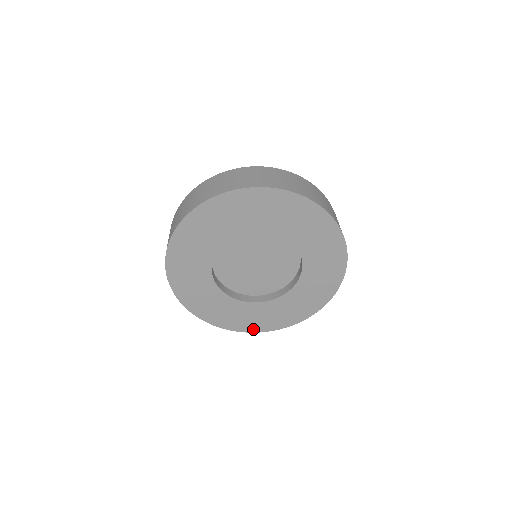
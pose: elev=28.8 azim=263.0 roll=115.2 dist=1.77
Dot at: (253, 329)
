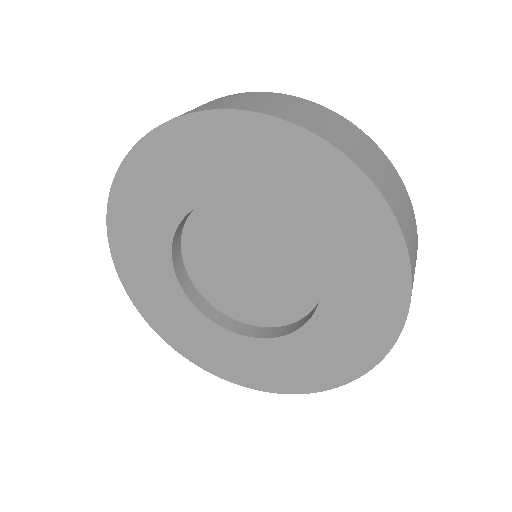
Dot at: (258, 384)
